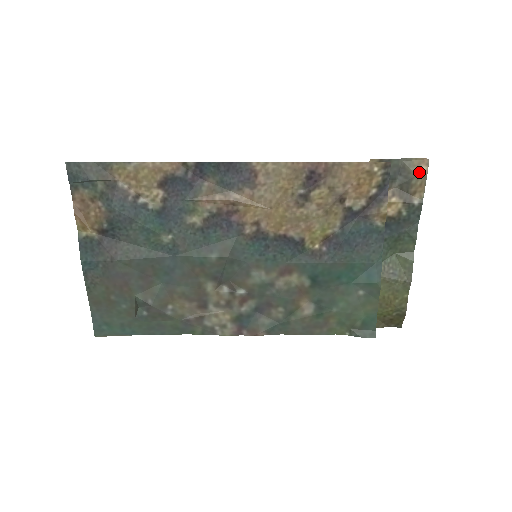
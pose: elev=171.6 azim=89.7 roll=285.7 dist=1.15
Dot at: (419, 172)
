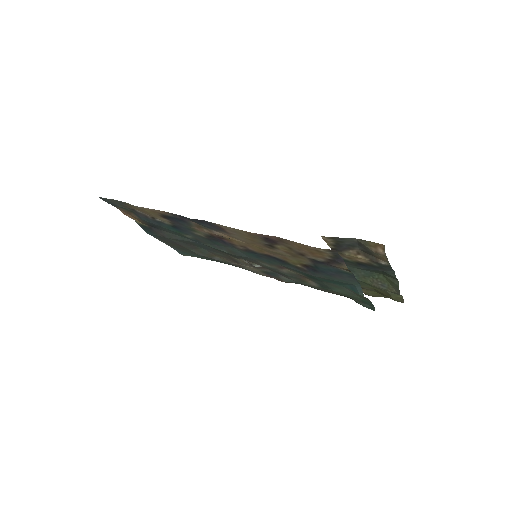
Dot at: (376, 251)
